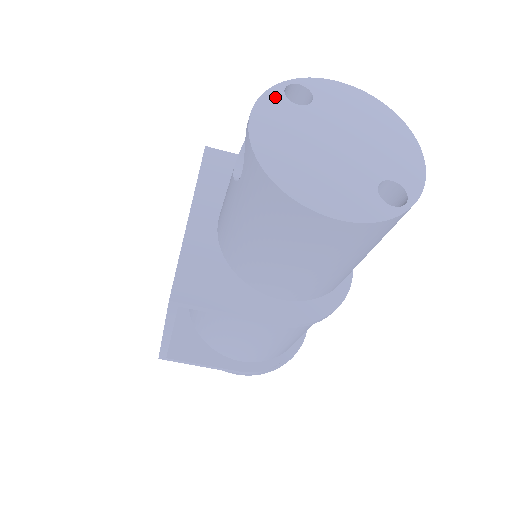
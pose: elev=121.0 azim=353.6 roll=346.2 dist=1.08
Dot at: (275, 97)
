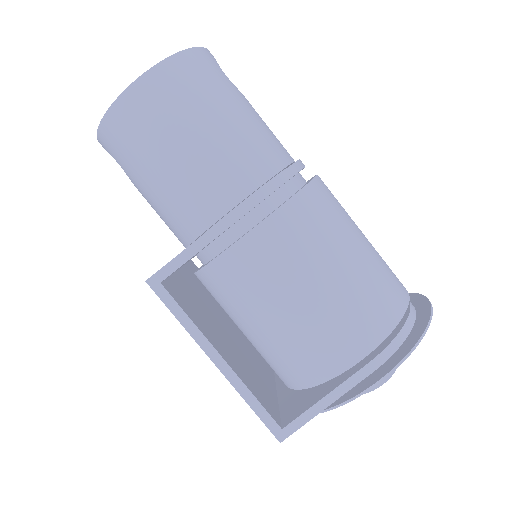
Dot at: occluded
